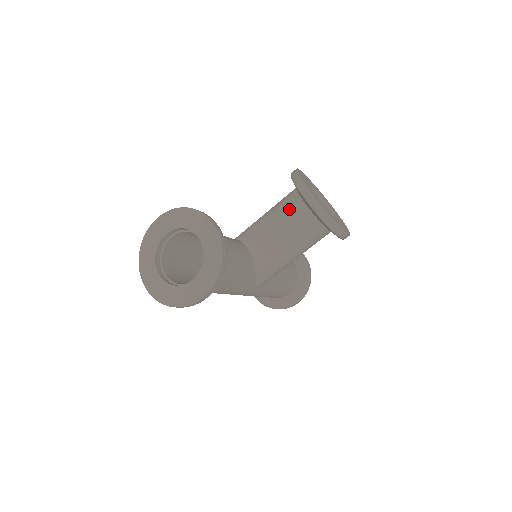
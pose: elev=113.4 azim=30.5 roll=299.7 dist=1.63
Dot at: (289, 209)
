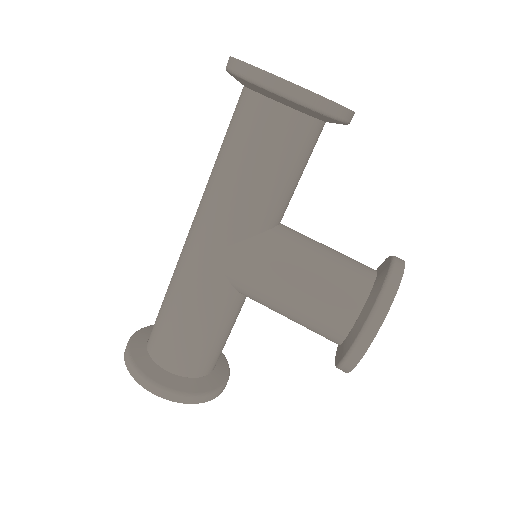
Dot at: occluded
